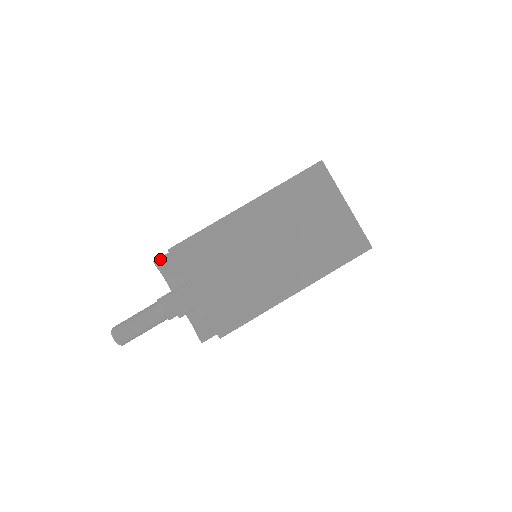
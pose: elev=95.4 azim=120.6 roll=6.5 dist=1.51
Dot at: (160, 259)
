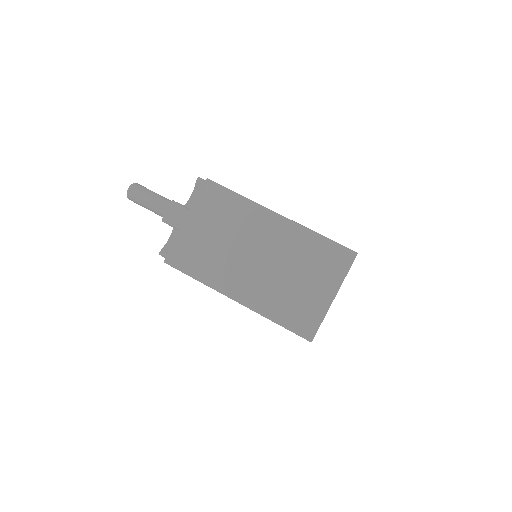
Dot at: (203, 181)
